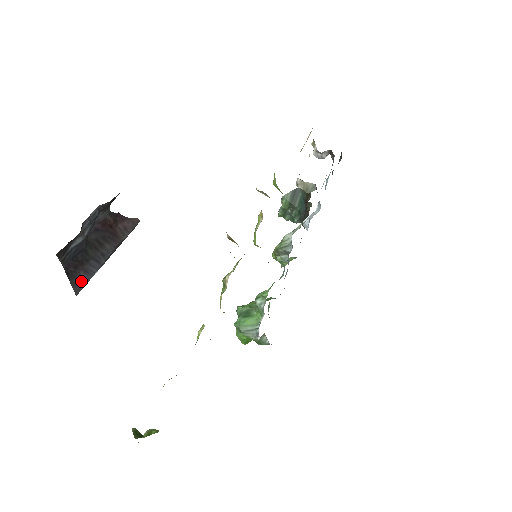
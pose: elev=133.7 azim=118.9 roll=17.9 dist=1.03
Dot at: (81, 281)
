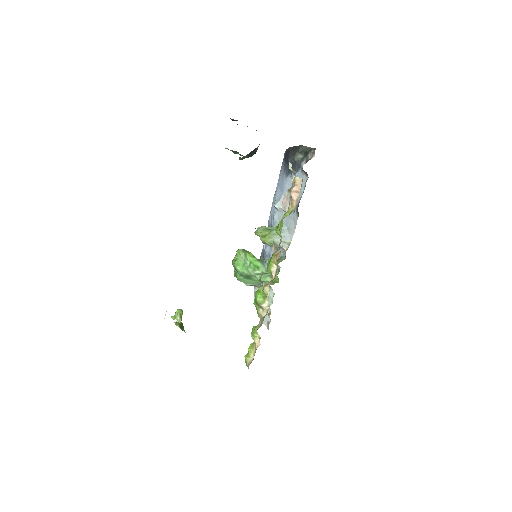
Dot at: occluded
